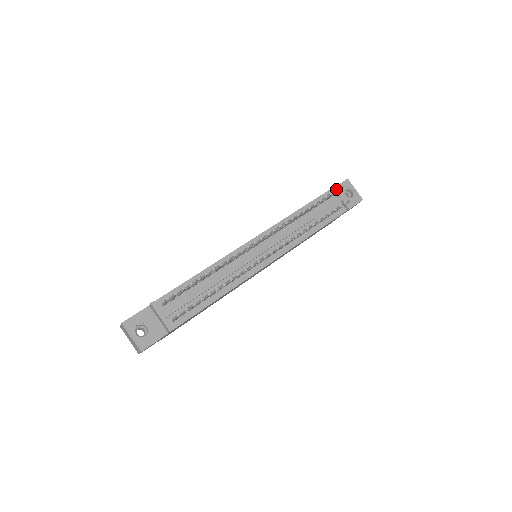
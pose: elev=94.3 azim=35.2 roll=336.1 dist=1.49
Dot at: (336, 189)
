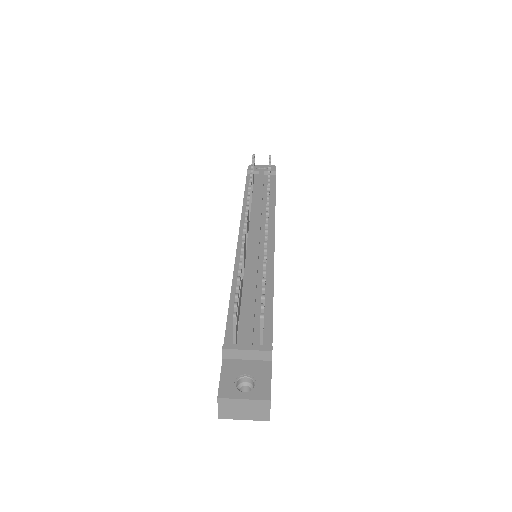
Dot at: (252, 159)
